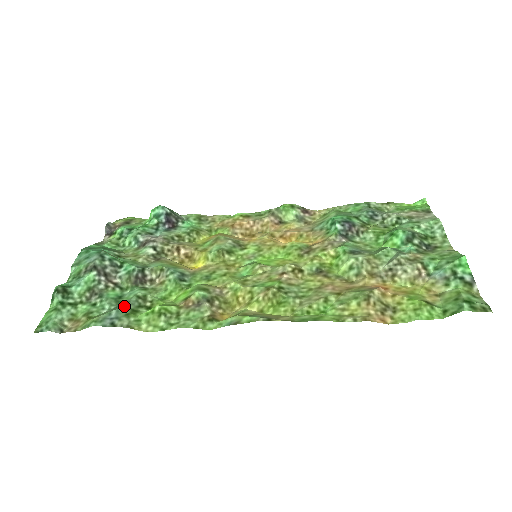
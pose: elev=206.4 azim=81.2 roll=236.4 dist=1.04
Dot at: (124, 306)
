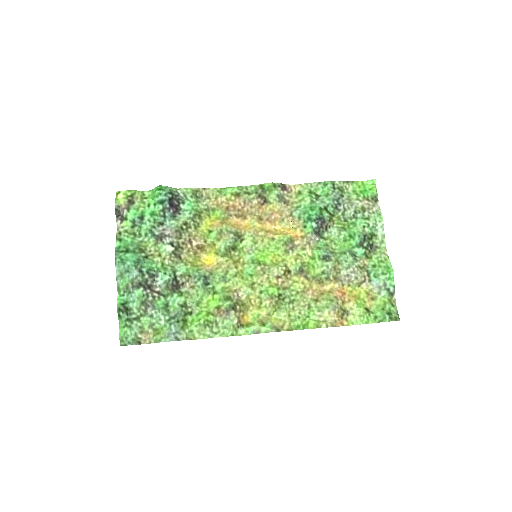
Dot at: (177, 319)
